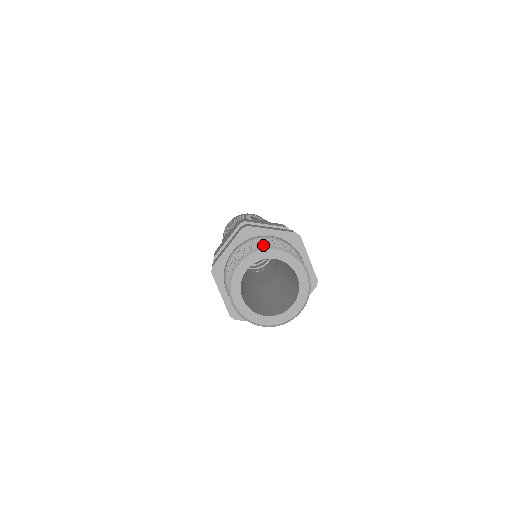
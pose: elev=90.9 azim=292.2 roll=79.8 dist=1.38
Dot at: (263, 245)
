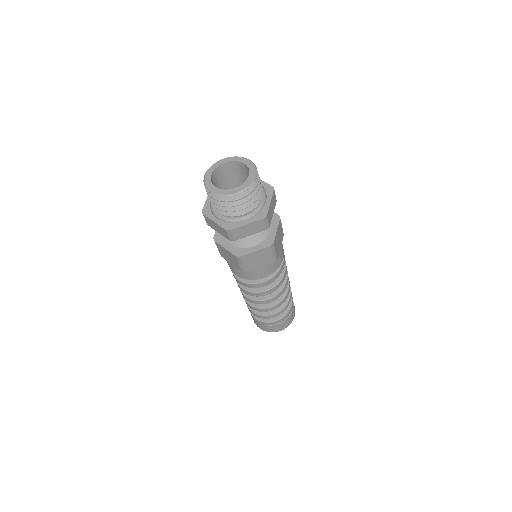
Dot at: occluded
